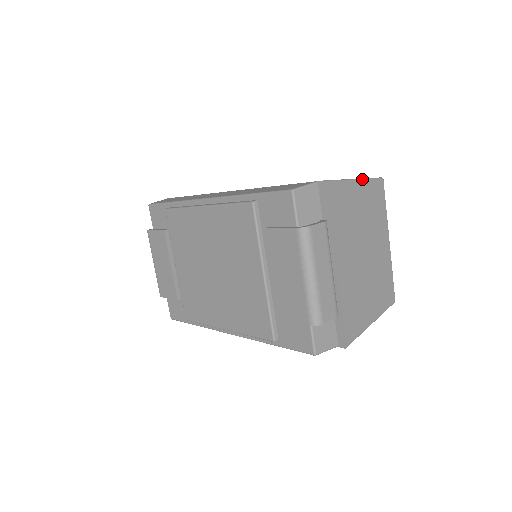
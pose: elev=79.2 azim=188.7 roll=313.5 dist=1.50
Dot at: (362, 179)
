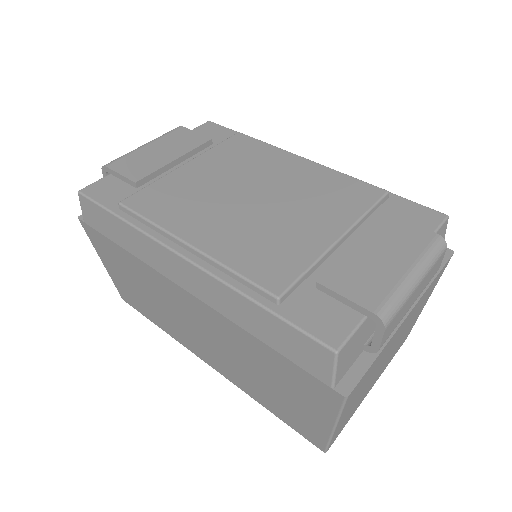
Dot at: occluded
